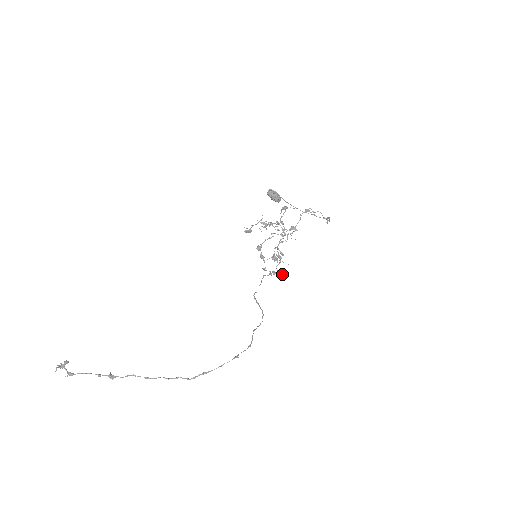
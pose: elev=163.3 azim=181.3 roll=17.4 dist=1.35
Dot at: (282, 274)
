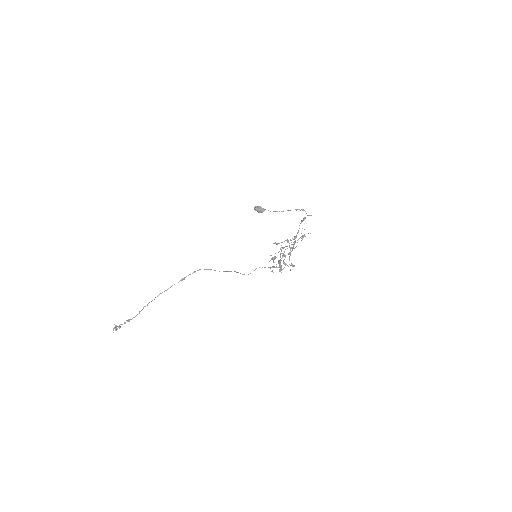
Dot at: (273, 262)
